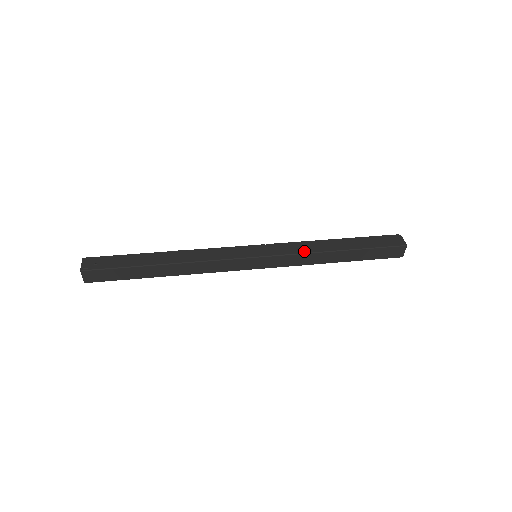
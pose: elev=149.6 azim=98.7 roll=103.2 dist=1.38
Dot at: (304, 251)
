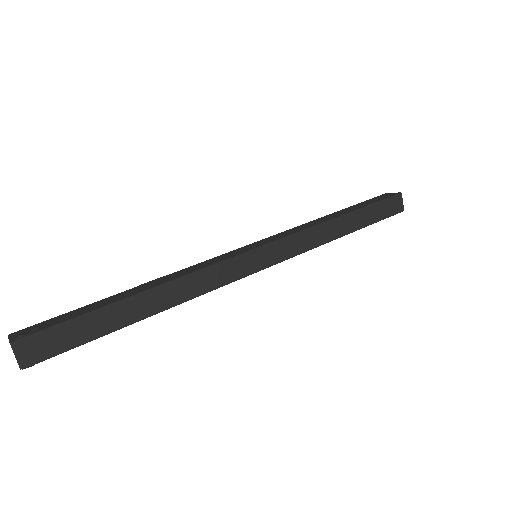
Dot at: (308, 227)
